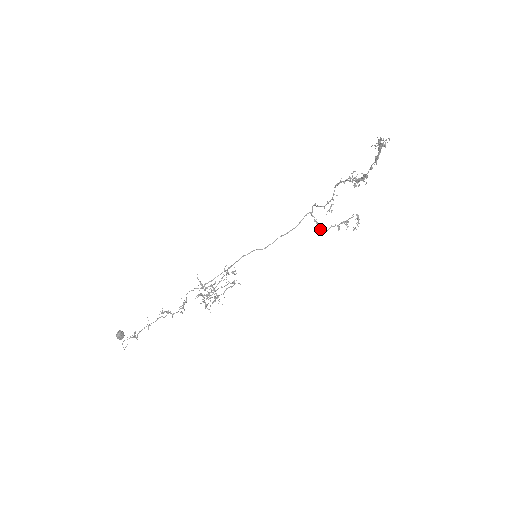
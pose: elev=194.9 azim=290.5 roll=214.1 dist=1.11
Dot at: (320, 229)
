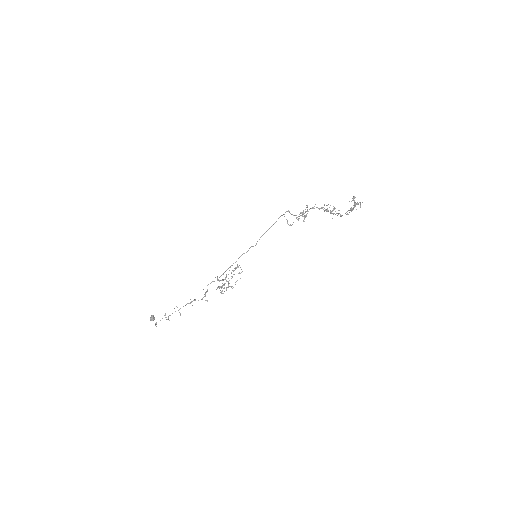
Dot at: (290, 225)
